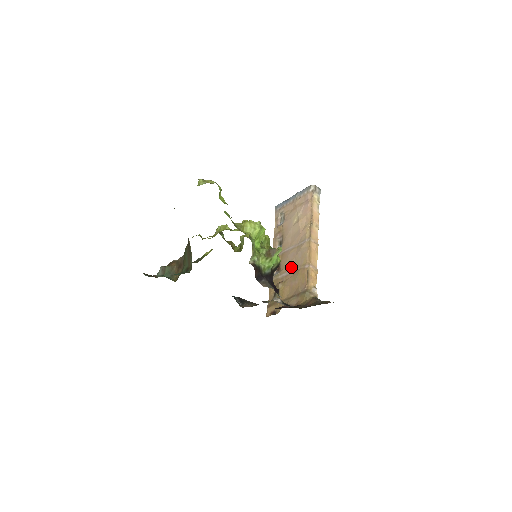
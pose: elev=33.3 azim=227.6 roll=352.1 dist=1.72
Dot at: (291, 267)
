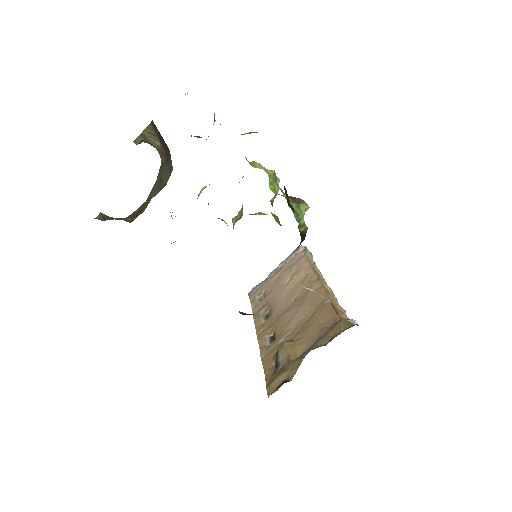
Dot at: (298, 319)
